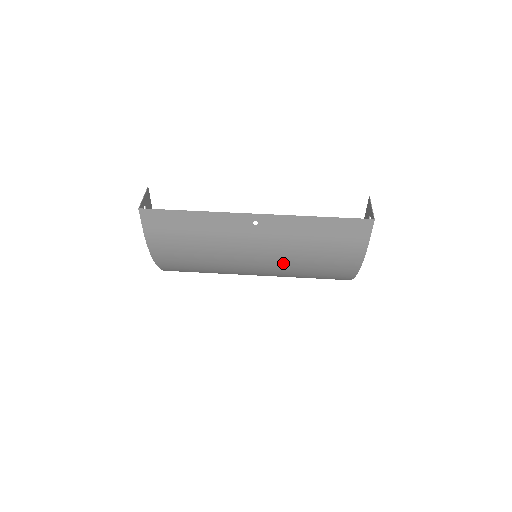
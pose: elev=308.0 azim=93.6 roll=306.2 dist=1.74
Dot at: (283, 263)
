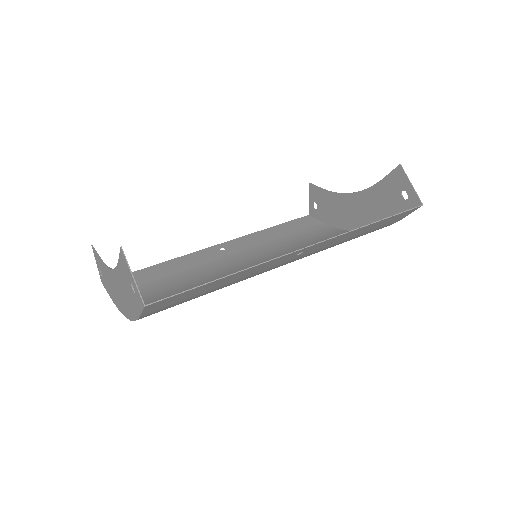
Dot at: occluded
